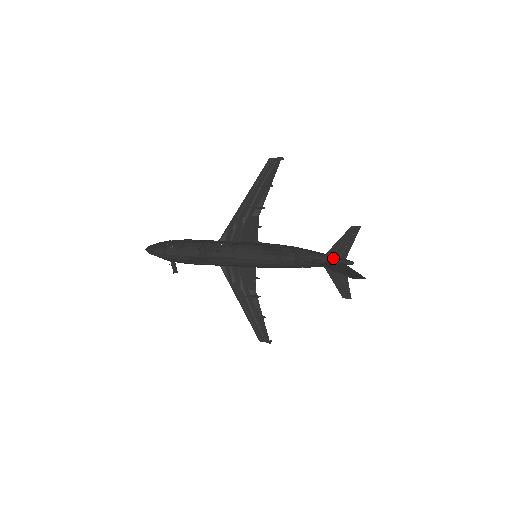
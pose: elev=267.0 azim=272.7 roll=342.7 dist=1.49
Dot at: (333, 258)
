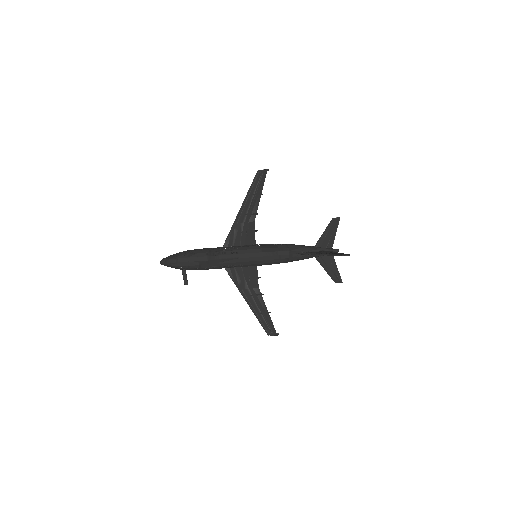
Dot at: (321, 248)
